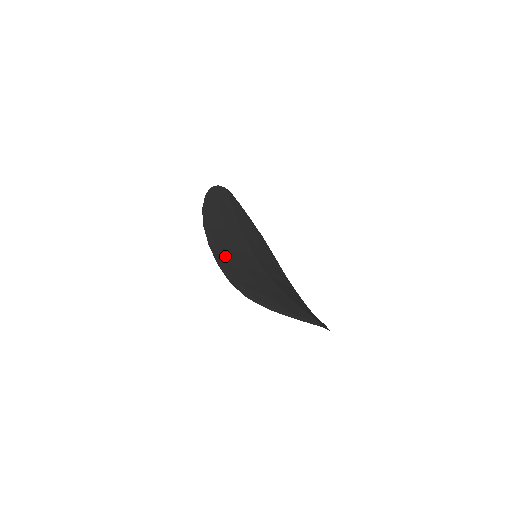
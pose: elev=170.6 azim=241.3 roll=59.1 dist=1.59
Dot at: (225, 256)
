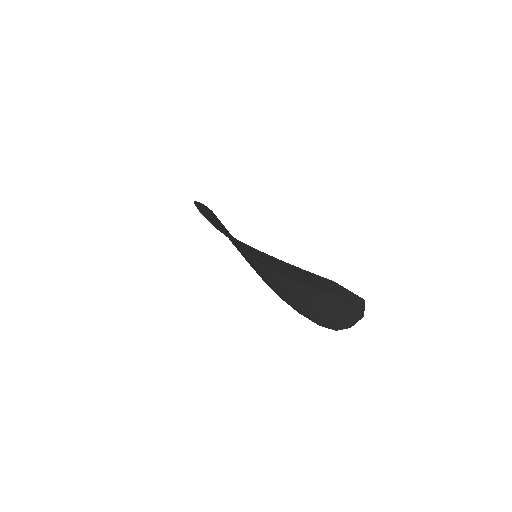
Dot at: occluded
